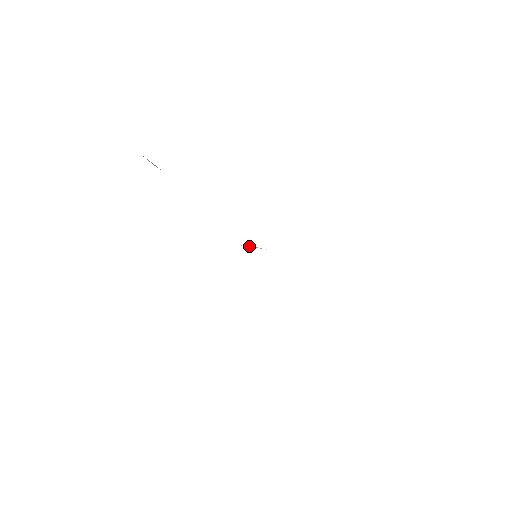
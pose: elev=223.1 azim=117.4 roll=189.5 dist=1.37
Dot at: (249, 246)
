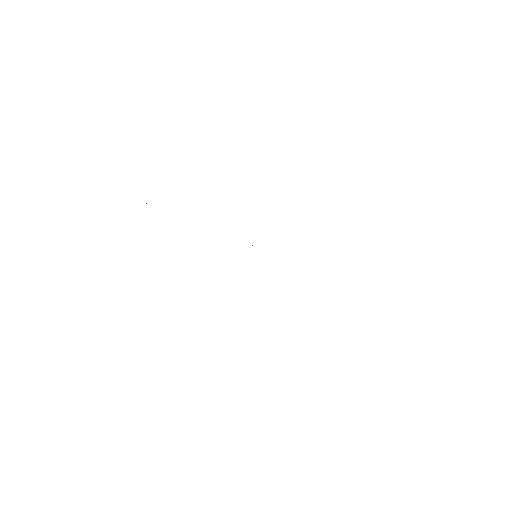
Dot at: occluded
